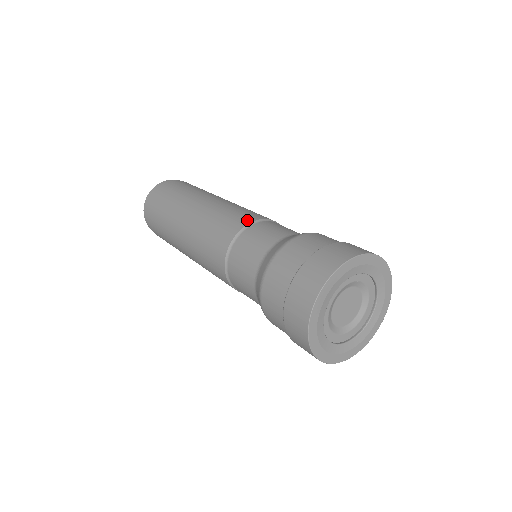
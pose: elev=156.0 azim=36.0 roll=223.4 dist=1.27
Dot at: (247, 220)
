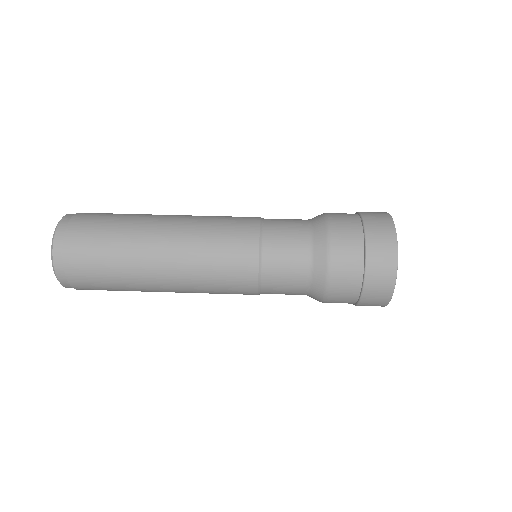
Dot at: (253, 232)
